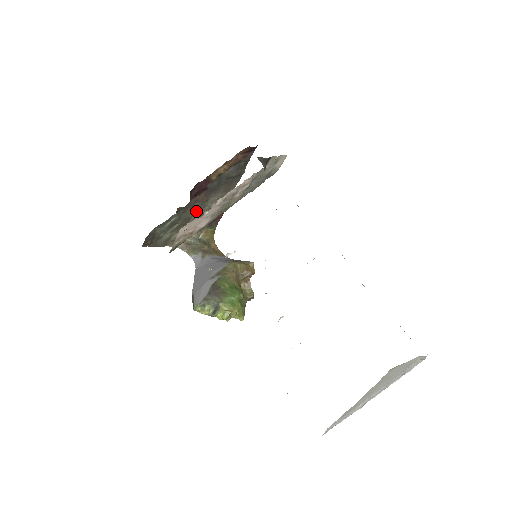
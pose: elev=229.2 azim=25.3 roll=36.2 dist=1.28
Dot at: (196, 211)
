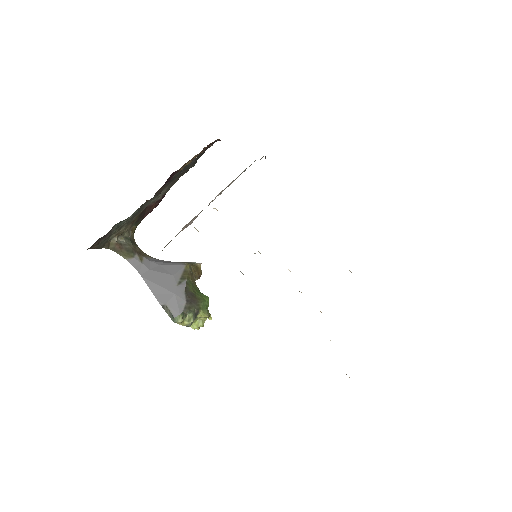
Dot at: (146, 205)
